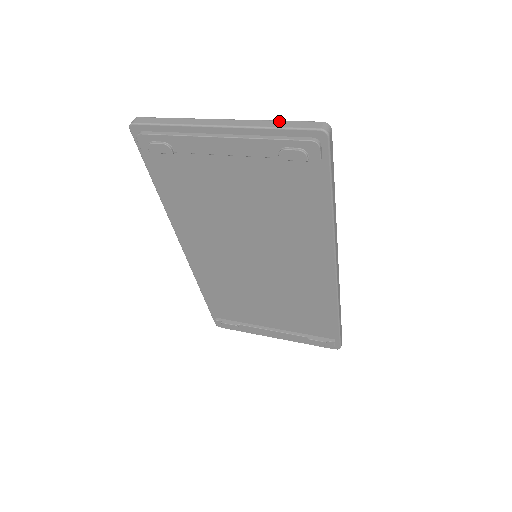
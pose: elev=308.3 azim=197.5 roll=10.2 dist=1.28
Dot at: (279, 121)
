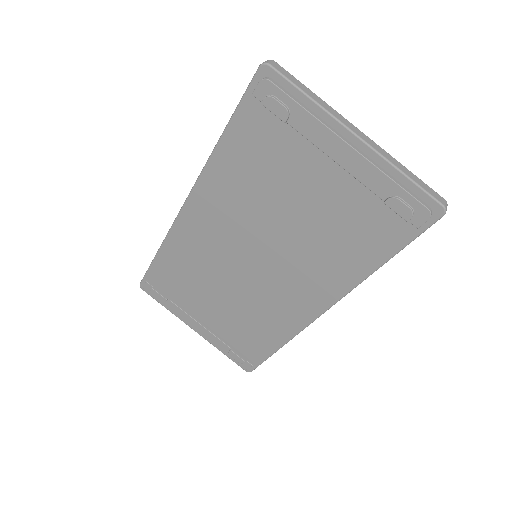
Dot at: (410, 171)
